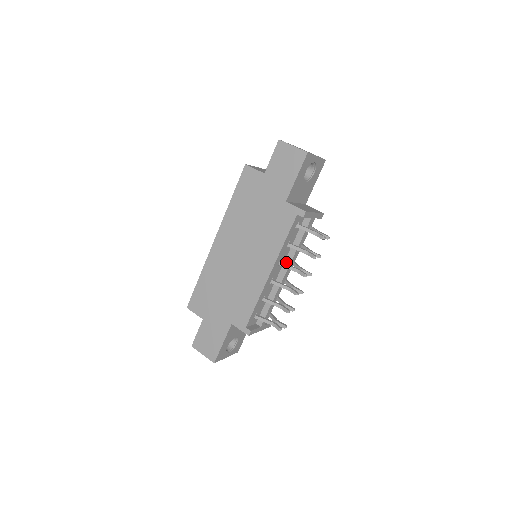
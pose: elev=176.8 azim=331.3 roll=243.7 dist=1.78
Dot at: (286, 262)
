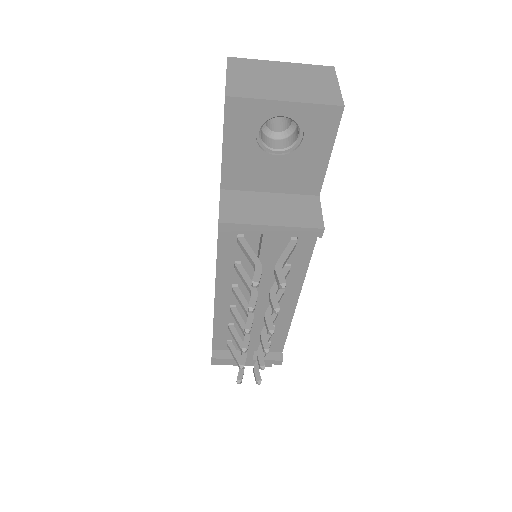
Dot at: occluded
